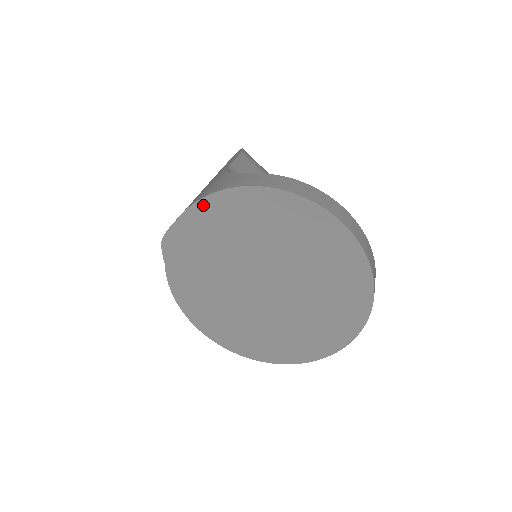
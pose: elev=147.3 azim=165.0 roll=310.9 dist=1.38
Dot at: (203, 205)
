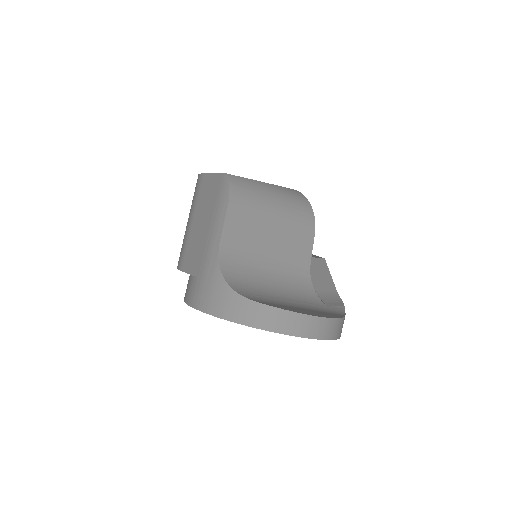
Dot at: occluded
